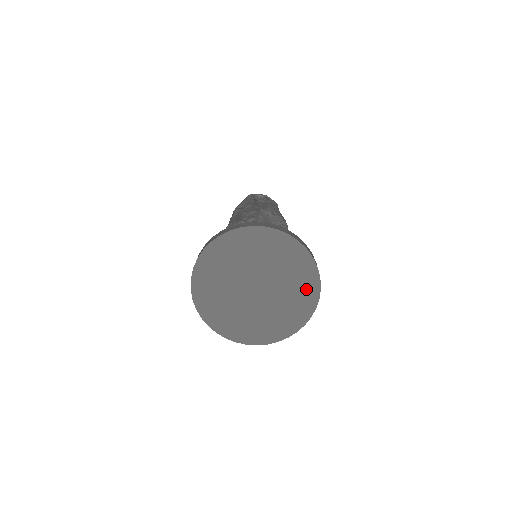
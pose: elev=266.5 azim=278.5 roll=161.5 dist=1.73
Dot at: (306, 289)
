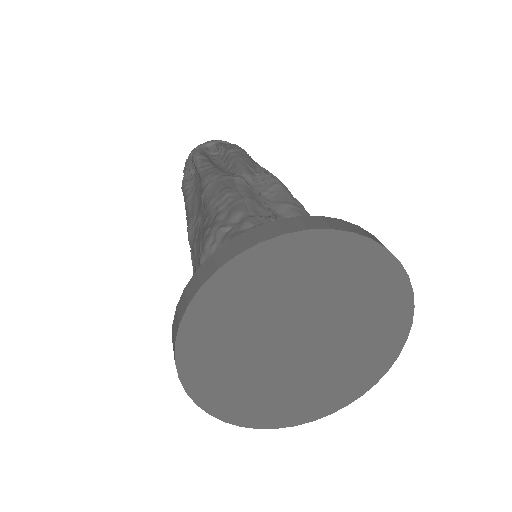
Dot at: (388, 304)
